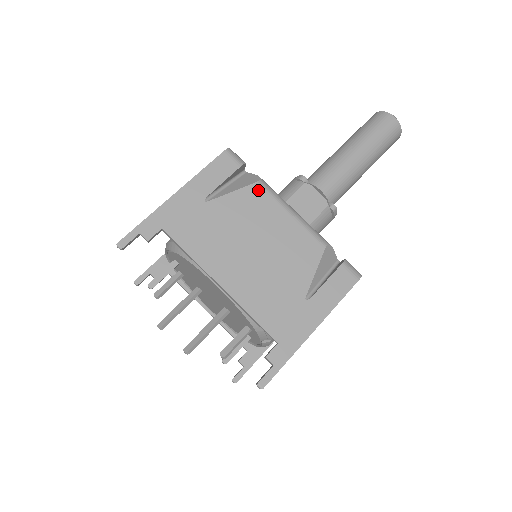
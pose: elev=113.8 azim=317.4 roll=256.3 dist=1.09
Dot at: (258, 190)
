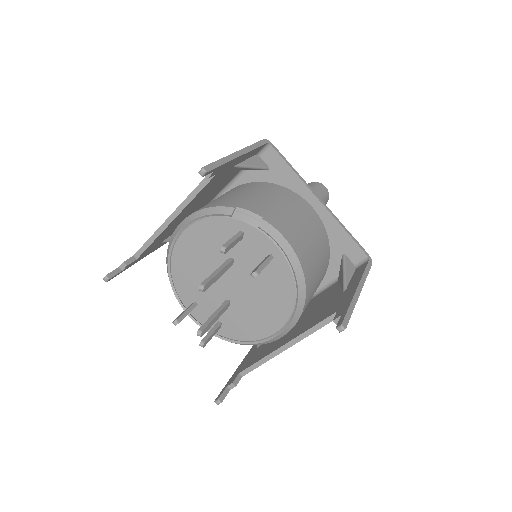
Dot at: occluded
